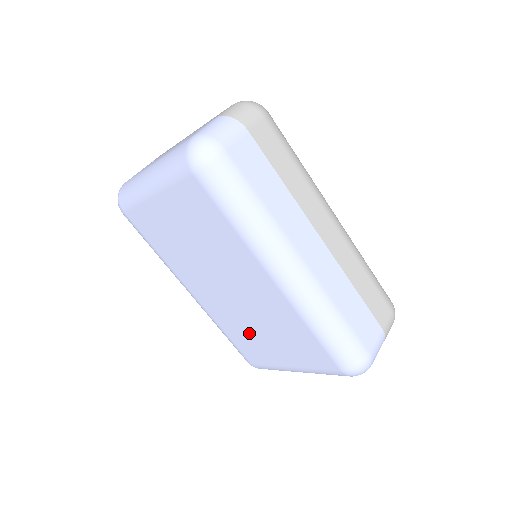
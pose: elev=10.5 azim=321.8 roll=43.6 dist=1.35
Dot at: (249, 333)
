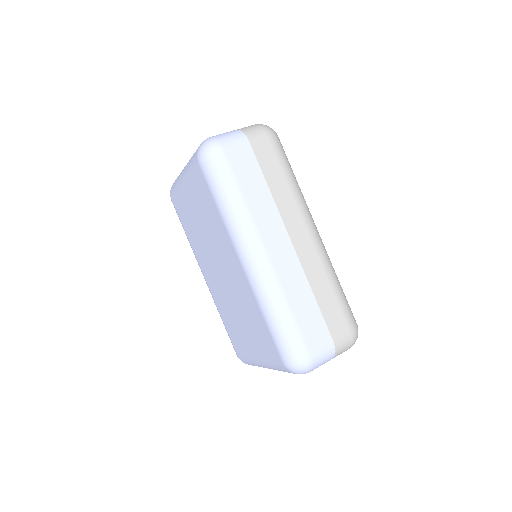
Dot at: (234, 319)
